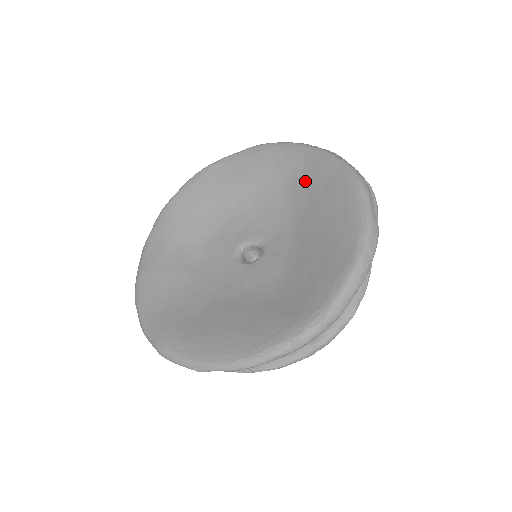
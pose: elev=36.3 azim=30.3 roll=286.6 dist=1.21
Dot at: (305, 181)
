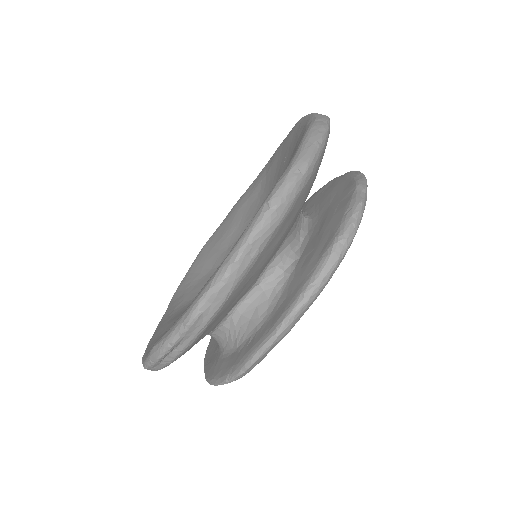
Dot at: (270, 173)
